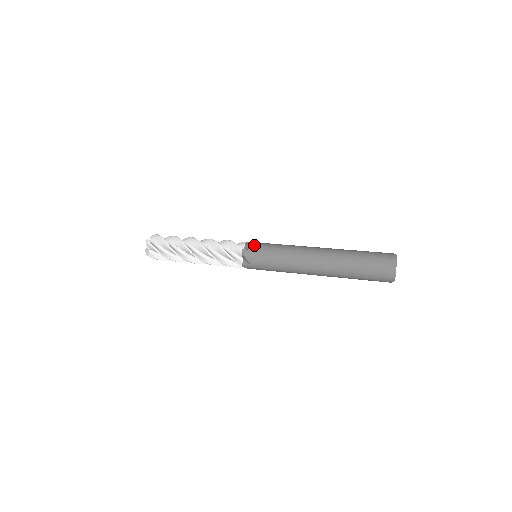
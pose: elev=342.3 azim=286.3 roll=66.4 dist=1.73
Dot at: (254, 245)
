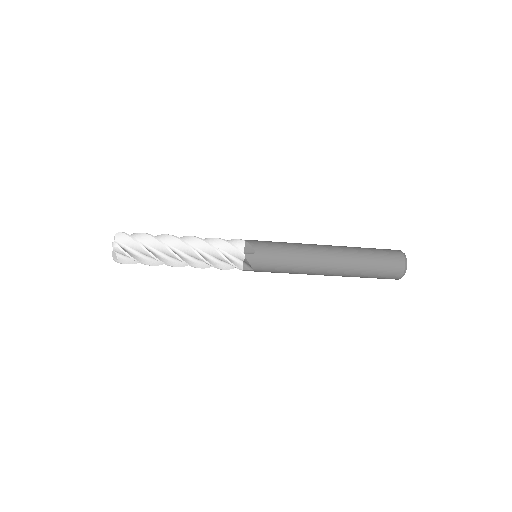
Dot at: (256, 240)
